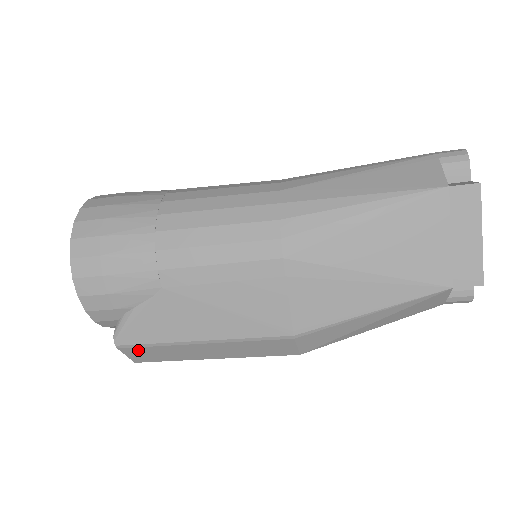
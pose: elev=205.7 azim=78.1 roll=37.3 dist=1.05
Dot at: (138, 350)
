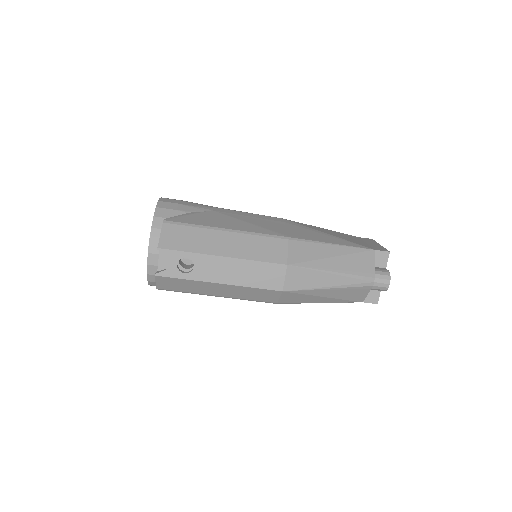
Dot at: (175, 229)
